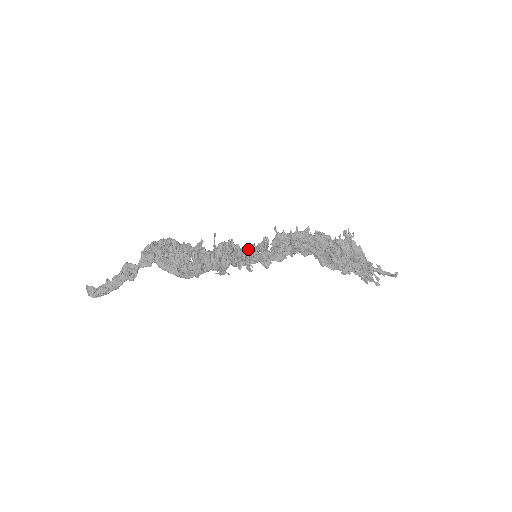
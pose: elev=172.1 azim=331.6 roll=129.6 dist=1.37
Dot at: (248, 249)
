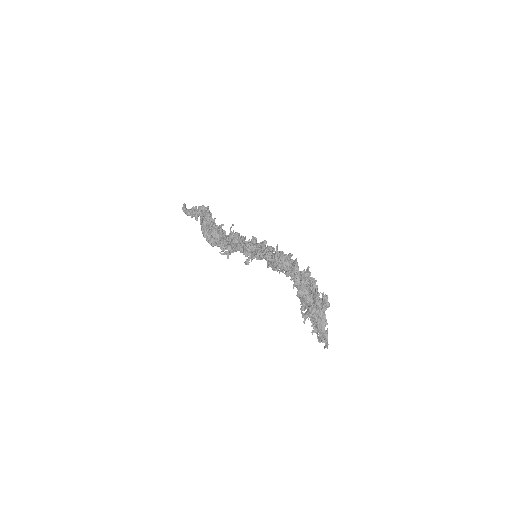
Dot at: (252, 248)
